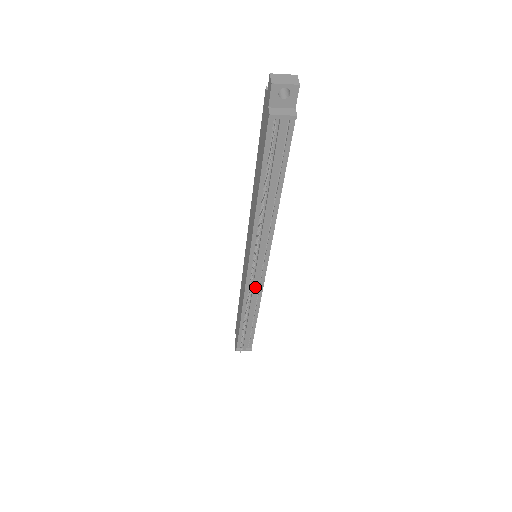
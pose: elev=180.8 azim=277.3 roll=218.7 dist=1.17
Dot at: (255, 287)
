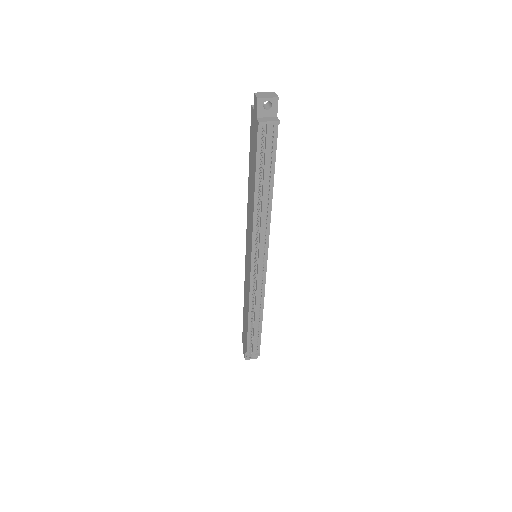
Dot at: (258, 285)
